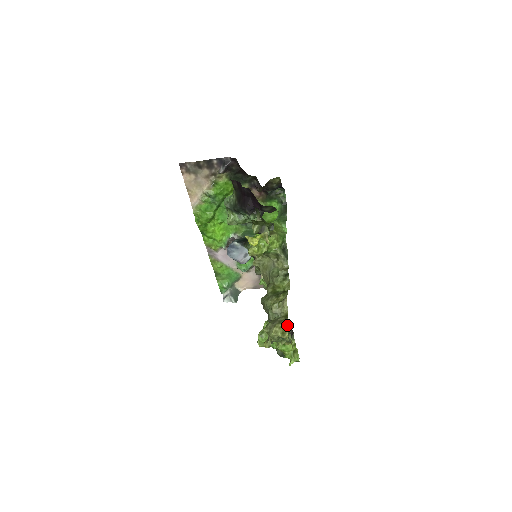
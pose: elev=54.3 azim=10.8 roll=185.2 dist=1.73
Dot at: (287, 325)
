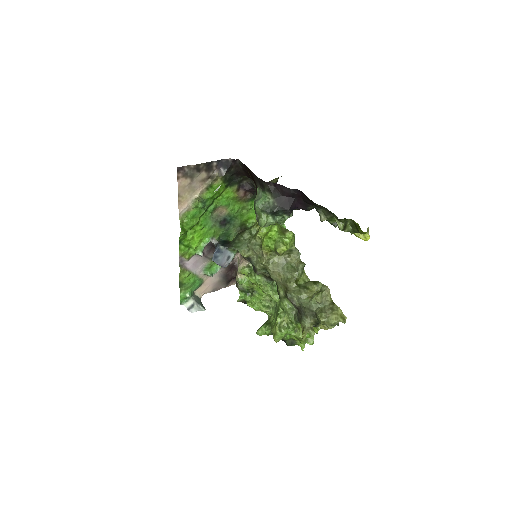
Dot at: (341, 310)
